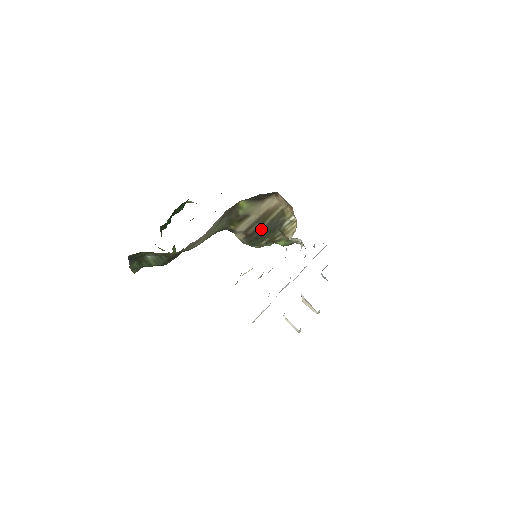
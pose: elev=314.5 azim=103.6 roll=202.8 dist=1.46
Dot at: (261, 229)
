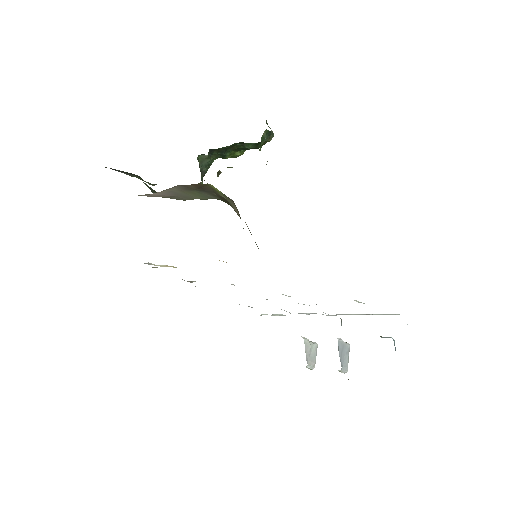
Dot at: occluded
